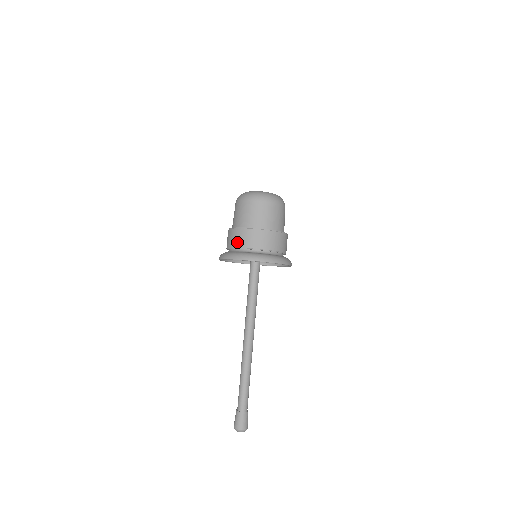
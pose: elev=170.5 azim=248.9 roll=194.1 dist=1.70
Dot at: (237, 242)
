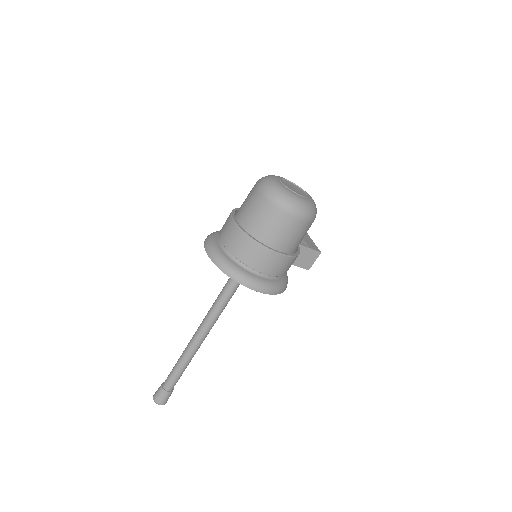
Dot at: (222, 228)
